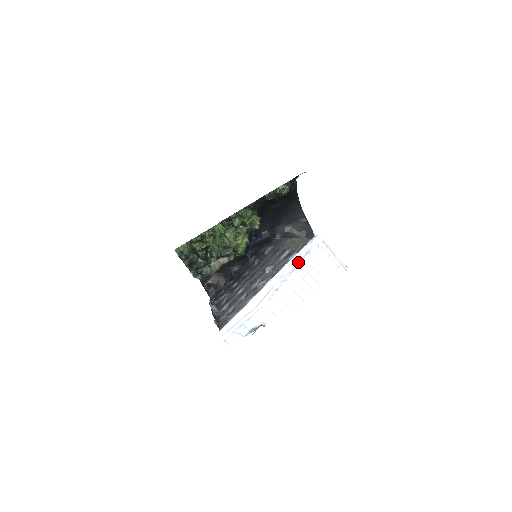
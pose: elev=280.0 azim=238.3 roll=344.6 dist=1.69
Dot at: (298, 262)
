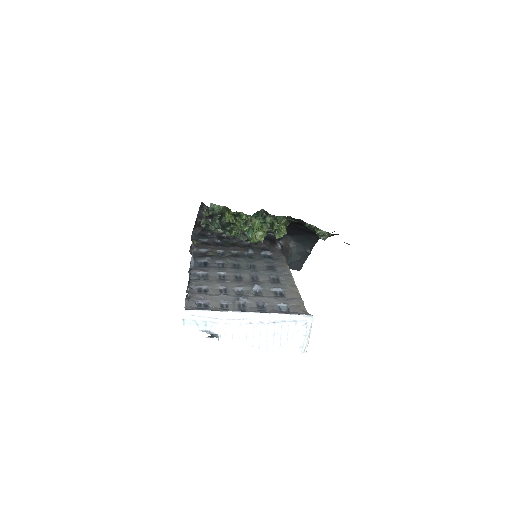
Dot at: (283, 320)
